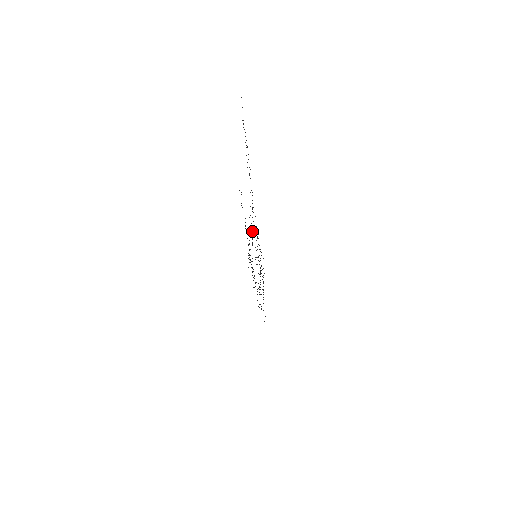
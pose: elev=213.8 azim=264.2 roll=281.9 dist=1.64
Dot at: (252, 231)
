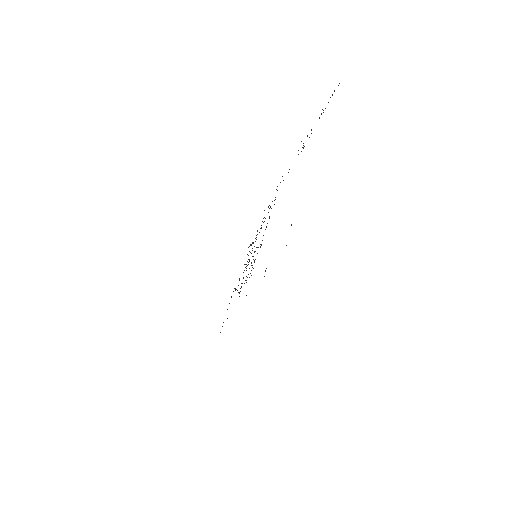
Dot at: occluded
